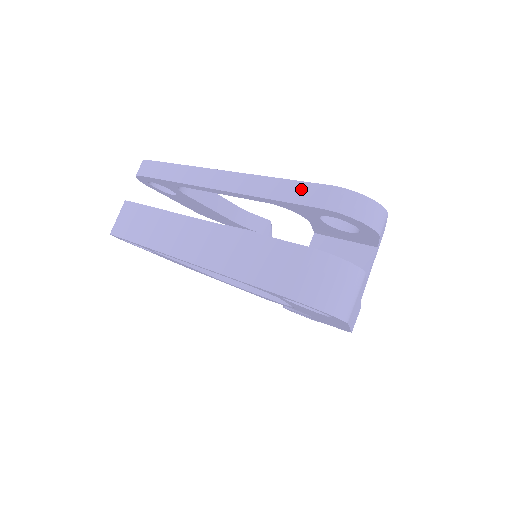
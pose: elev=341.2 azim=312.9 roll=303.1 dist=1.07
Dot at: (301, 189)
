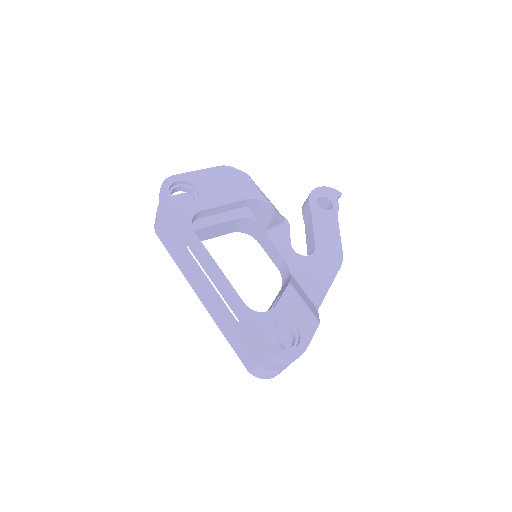
Dot at: (252, 333)
